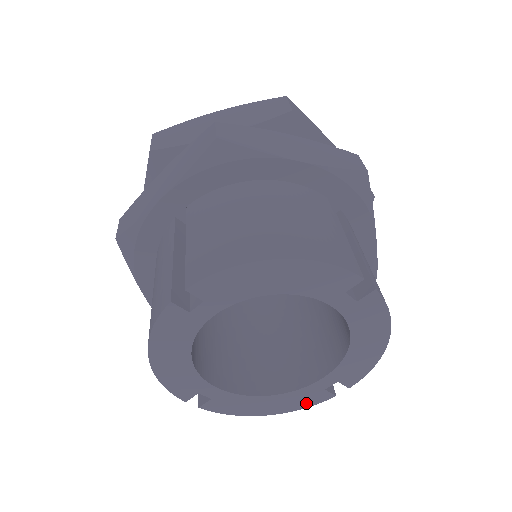
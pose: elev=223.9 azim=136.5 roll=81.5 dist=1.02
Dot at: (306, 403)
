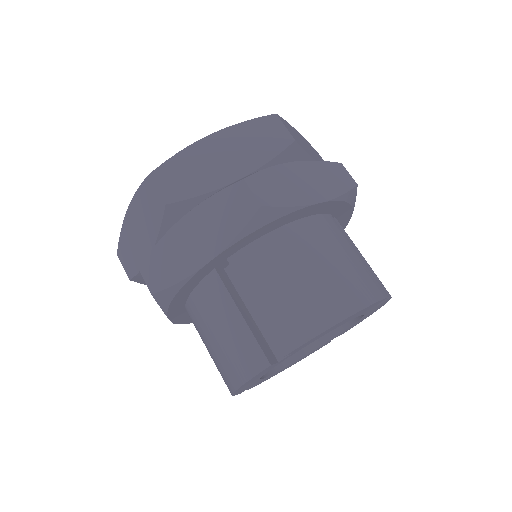
Dot at: occluded
